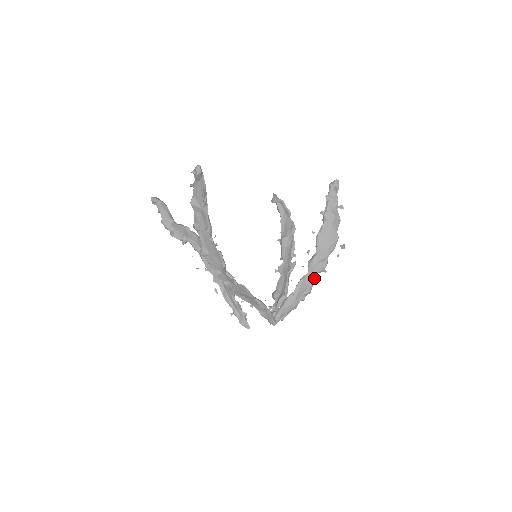
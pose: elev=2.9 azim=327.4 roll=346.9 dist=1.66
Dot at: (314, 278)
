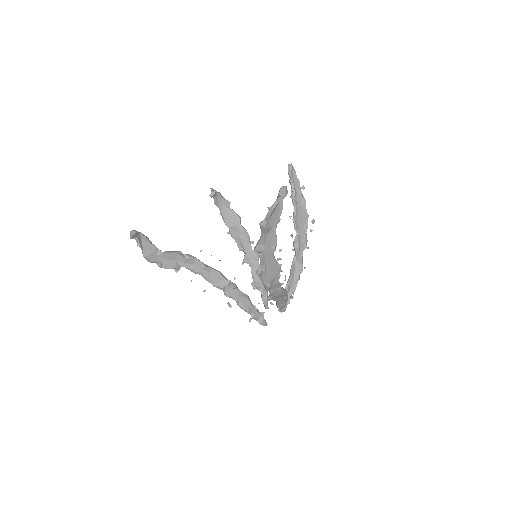
Dot at: (302, 257)
